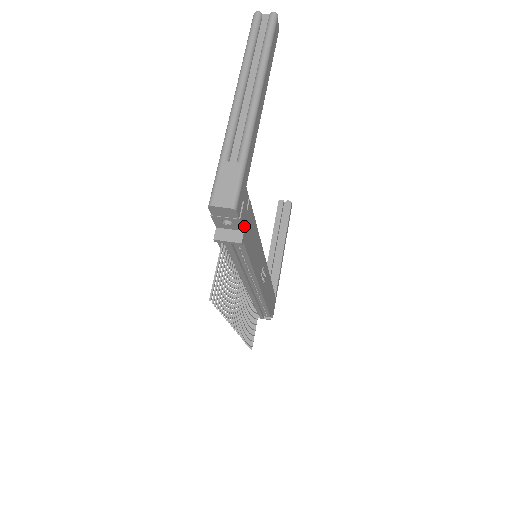
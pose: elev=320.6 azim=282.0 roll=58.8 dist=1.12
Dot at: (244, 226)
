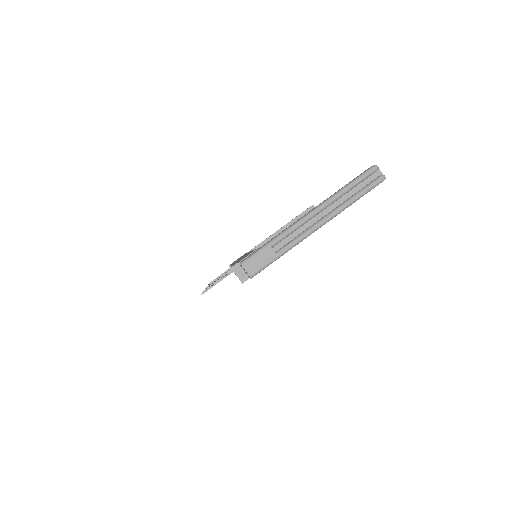
Dot at: occluded
